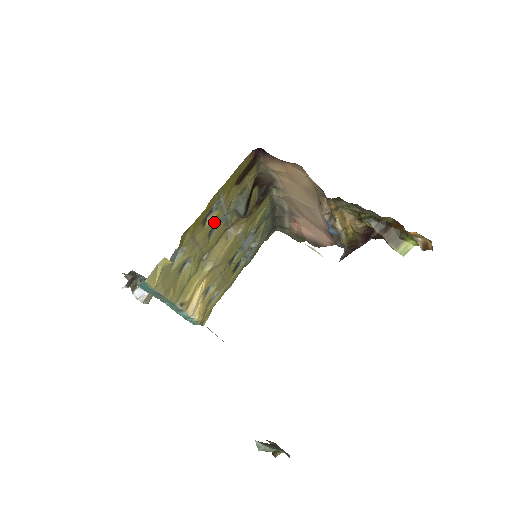
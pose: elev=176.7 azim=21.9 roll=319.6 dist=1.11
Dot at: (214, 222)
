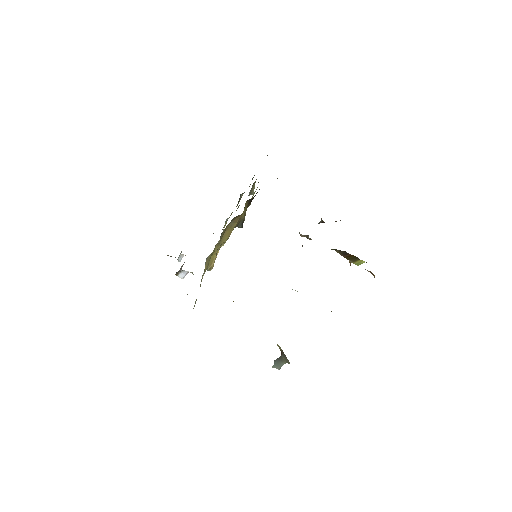
Dot at: occluded
